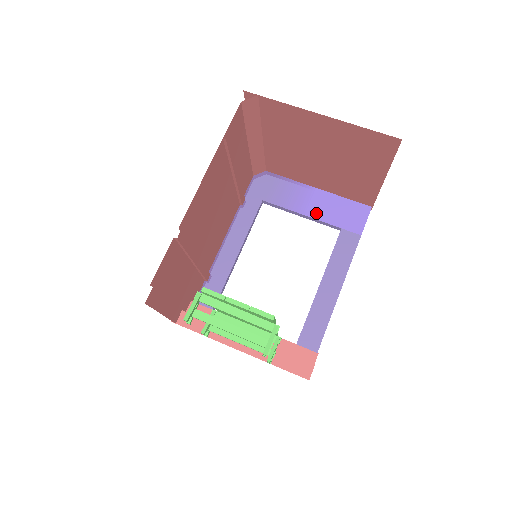
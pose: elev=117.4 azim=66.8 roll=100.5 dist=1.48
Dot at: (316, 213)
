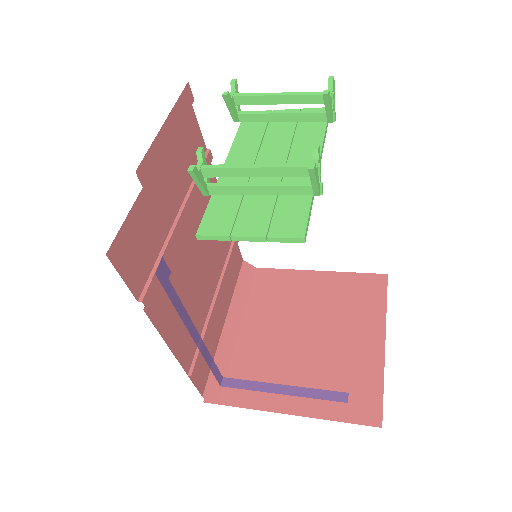
Dot at: occluded
